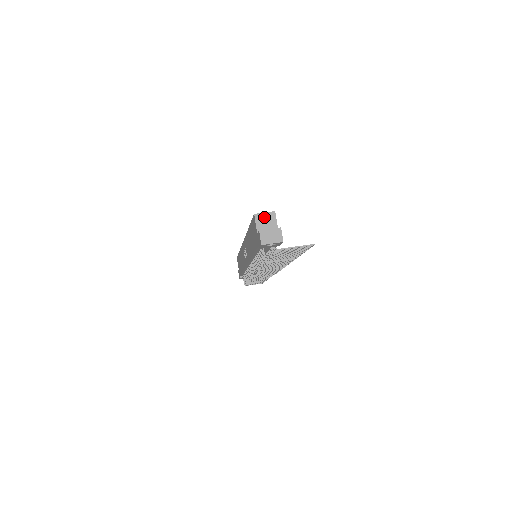
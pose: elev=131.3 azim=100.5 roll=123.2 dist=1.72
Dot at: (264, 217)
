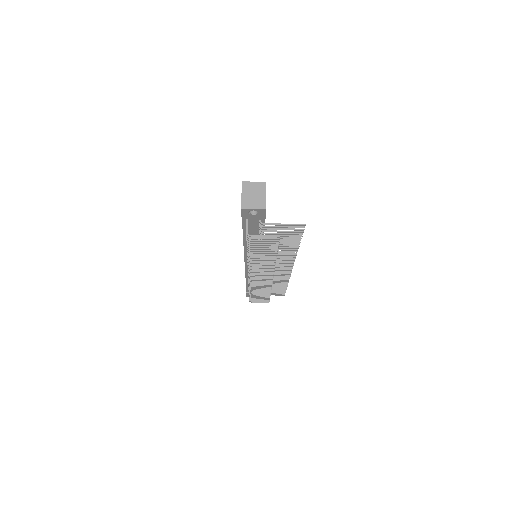
Dot at: (253, 186)
